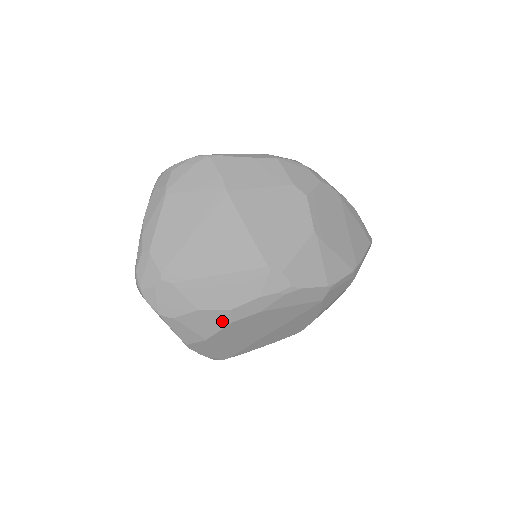
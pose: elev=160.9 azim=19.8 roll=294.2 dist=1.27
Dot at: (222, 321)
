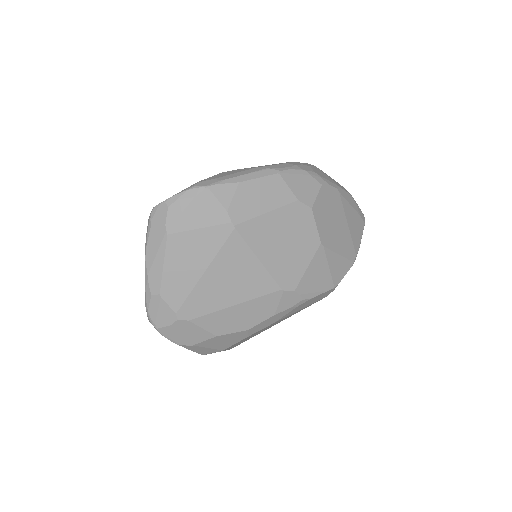
Dot at: (239, 338)
